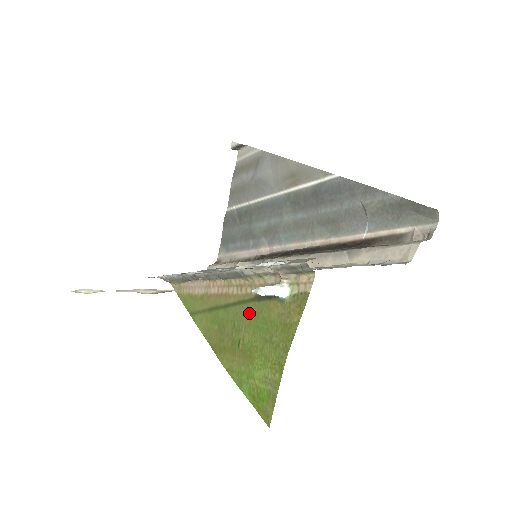
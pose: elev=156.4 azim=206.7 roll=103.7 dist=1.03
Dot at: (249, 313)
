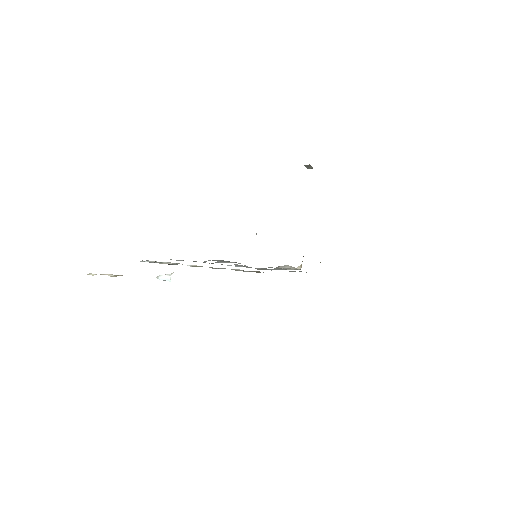
Dot at: occluded
